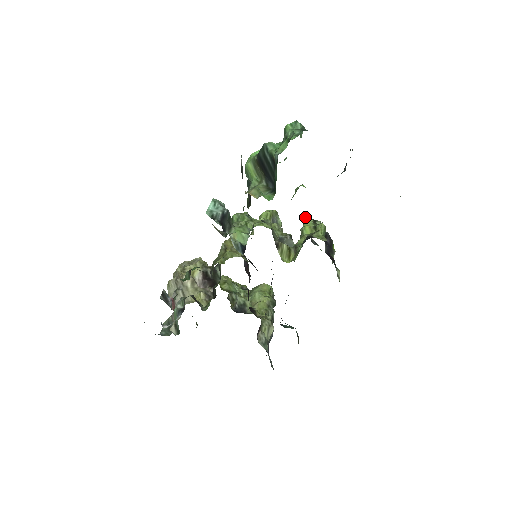
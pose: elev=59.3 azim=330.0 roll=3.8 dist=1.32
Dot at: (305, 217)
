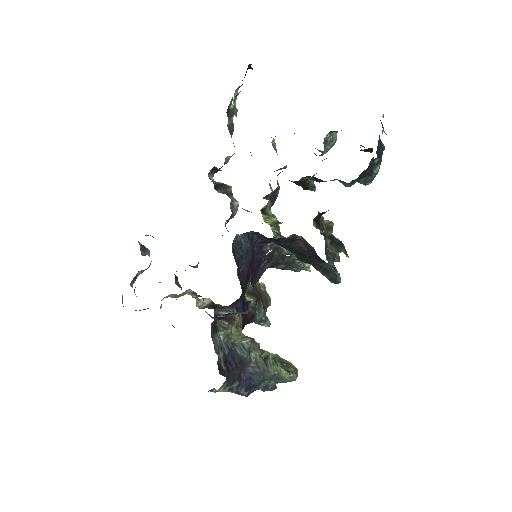
Dot at: occluded
